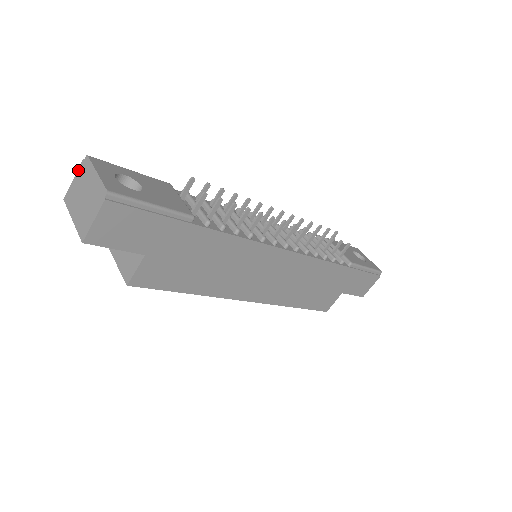
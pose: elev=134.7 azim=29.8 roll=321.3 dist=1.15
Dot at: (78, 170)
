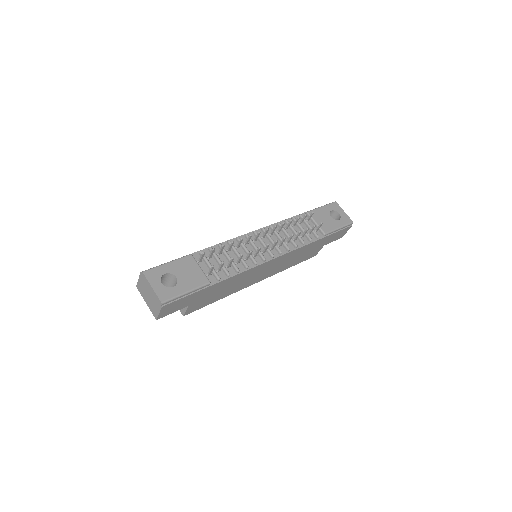
Dot at: (140, 277)
